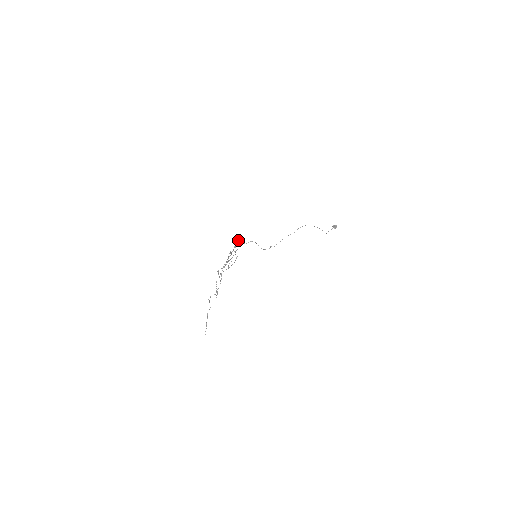
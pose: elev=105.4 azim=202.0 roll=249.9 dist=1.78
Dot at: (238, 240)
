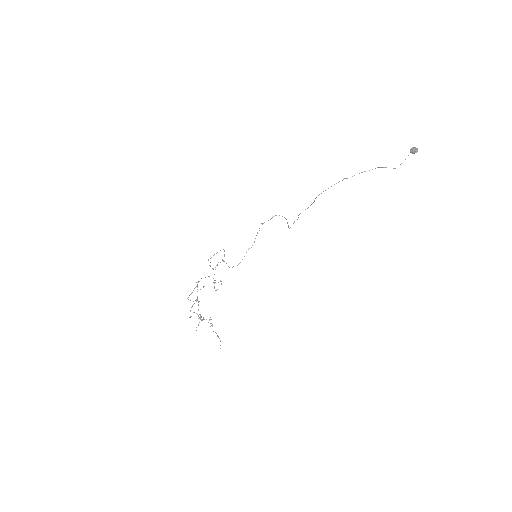
Dot at: (220, 250)
